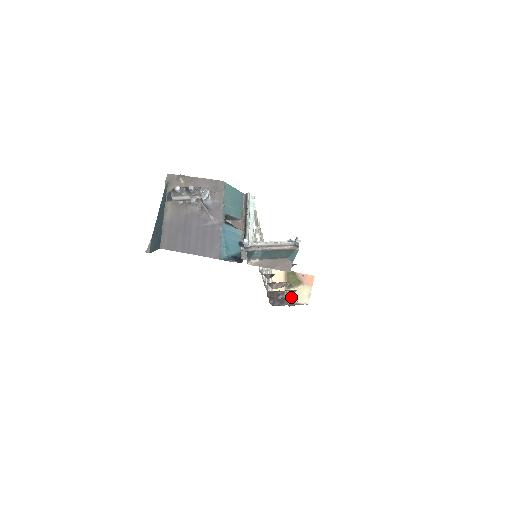
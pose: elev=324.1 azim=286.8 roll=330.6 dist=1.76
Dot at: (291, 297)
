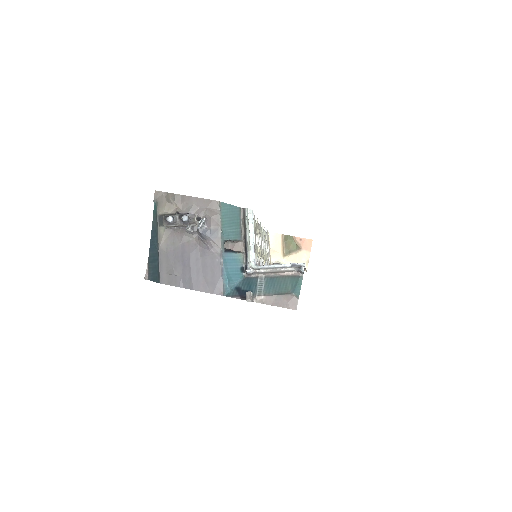
Dot at: occluded
